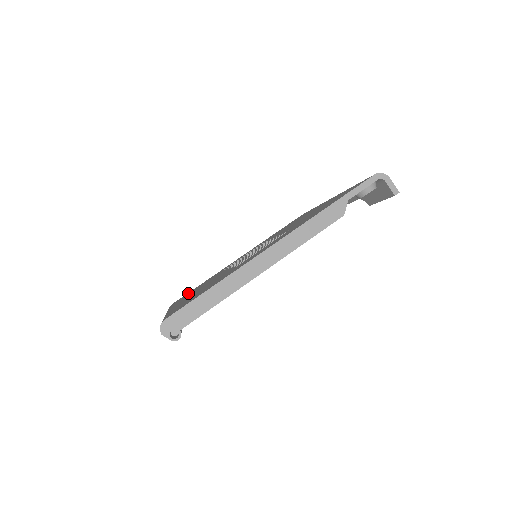
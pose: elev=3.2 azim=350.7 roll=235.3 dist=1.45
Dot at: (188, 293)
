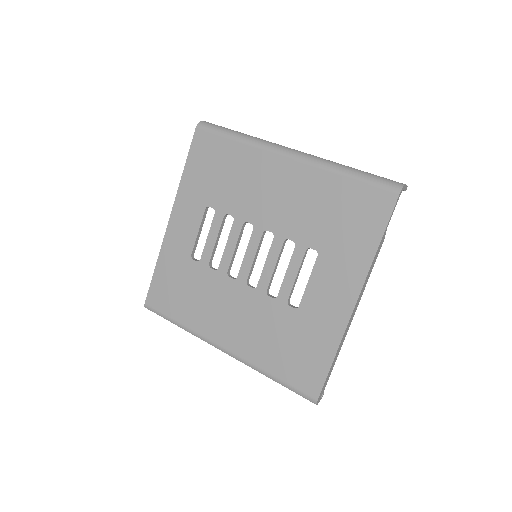
Dot at: (165, 292)
